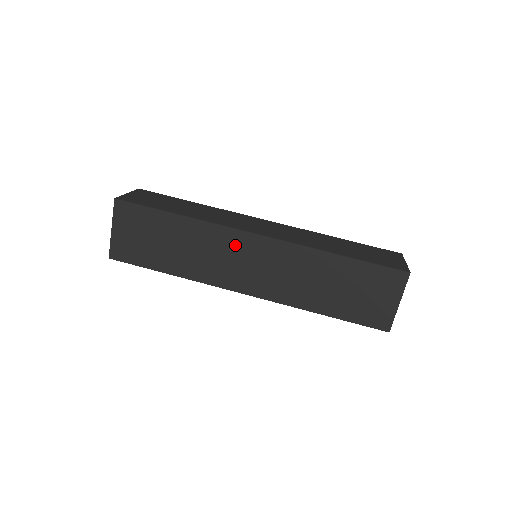
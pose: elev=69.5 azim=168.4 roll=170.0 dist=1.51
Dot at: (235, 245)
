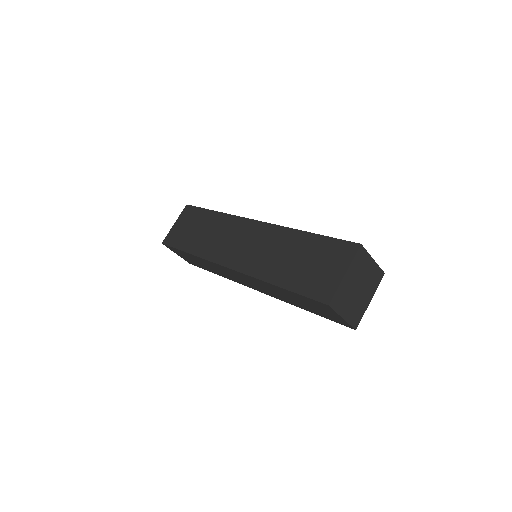
Dot at: (238, 229)
